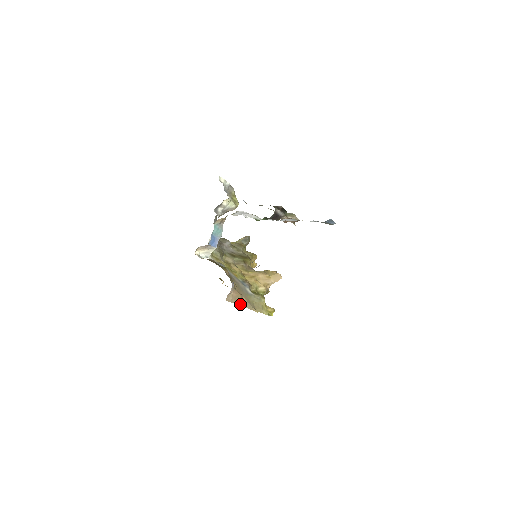
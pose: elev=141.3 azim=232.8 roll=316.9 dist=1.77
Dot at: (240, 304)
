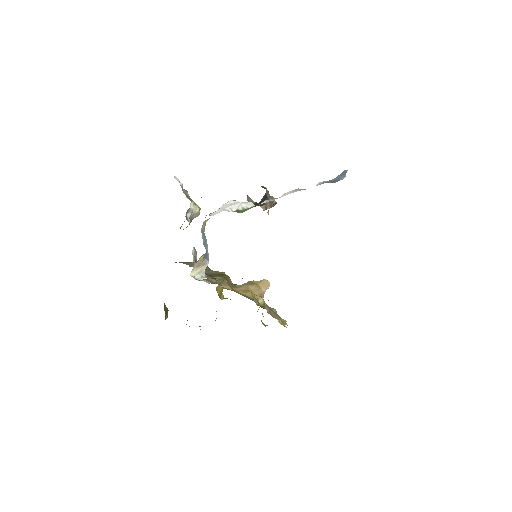
Dot at: (273, 316)
